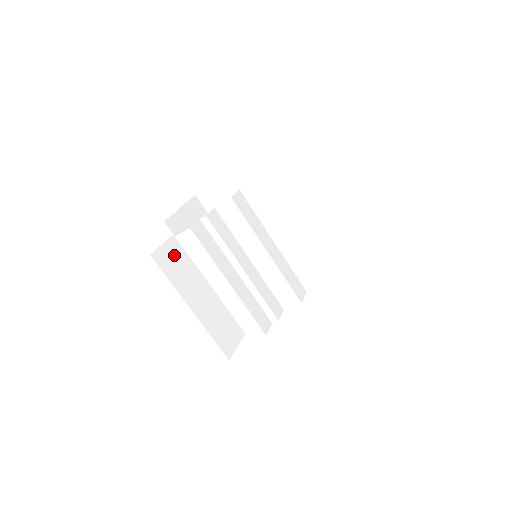
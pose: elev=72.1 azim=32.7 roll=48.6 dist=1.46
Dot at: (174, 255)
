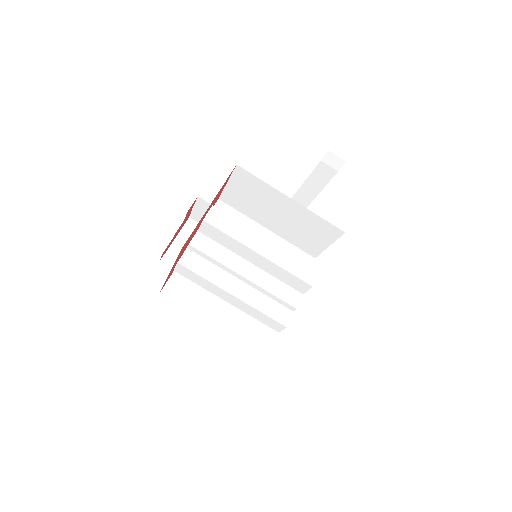
Dot at: (184, 283)
